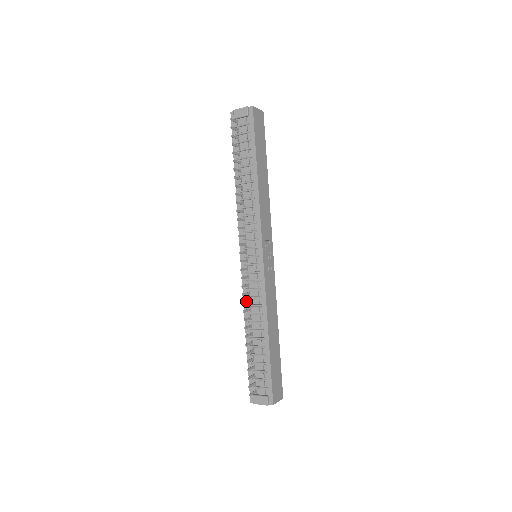
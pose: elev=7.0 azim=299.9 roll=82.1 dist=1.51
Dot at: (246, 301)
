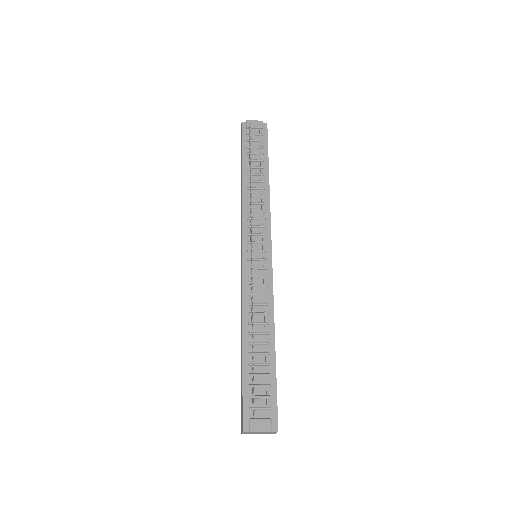
Dot at: (252, 295)
